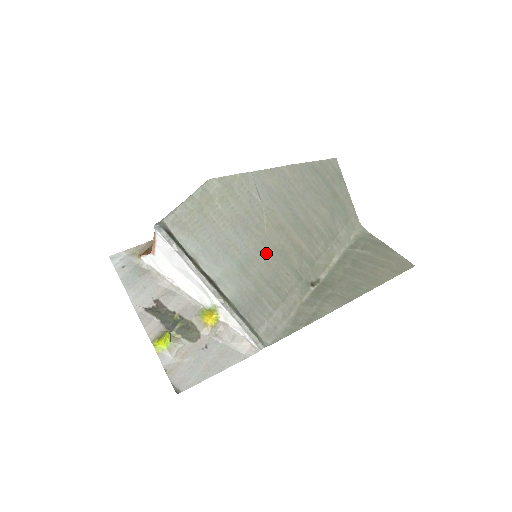
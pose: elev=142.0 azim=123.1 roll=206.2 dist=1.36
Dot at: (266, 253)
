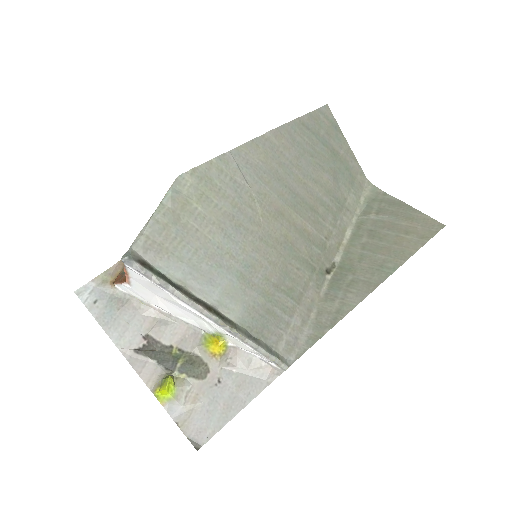
Dot at: (268, 251)
